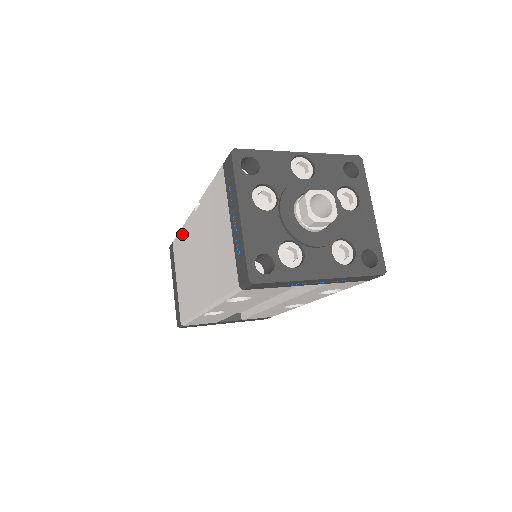
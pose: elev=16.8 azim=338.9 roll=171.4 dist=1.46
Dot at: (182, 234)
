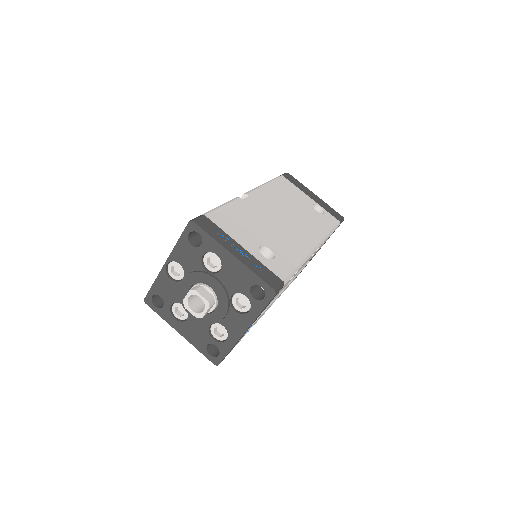
Dot at: occluded
